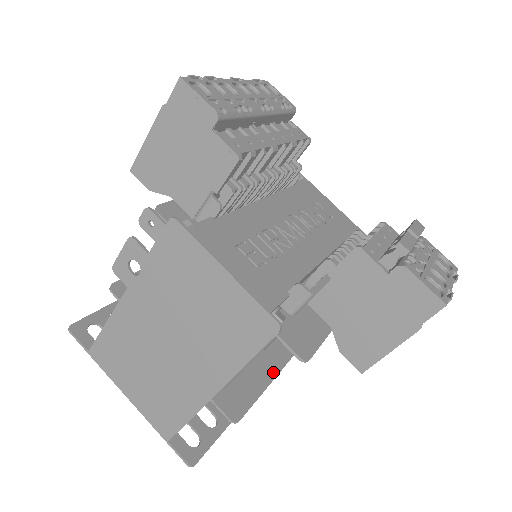
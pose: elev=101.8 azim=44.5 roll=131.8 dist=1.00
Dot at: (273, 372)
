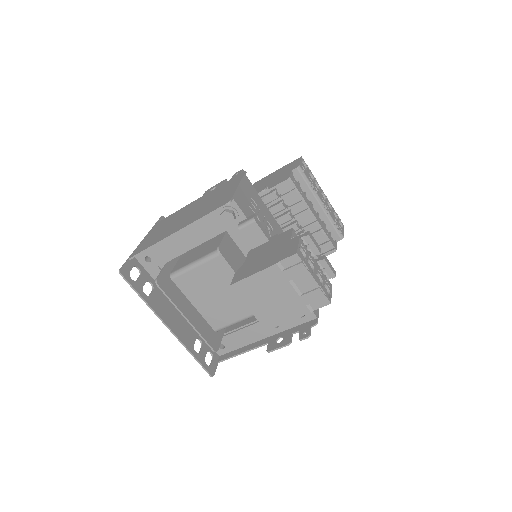
Dot at: (194, 323)
